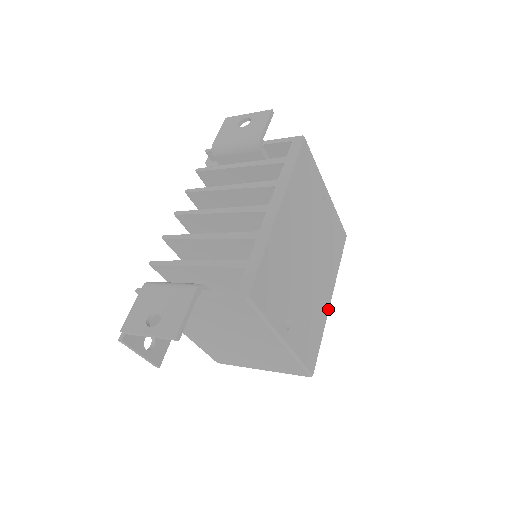
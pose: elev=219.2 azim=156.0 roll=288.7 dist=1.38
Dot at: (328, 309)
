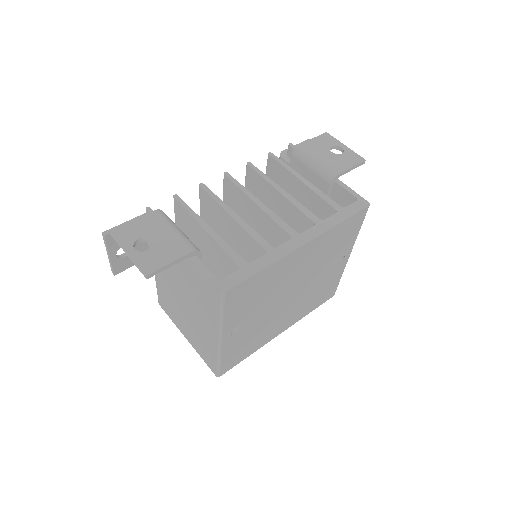
Dot at: (273, 338)
